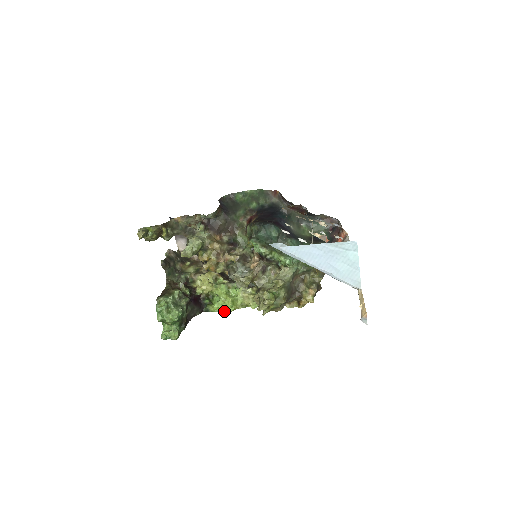
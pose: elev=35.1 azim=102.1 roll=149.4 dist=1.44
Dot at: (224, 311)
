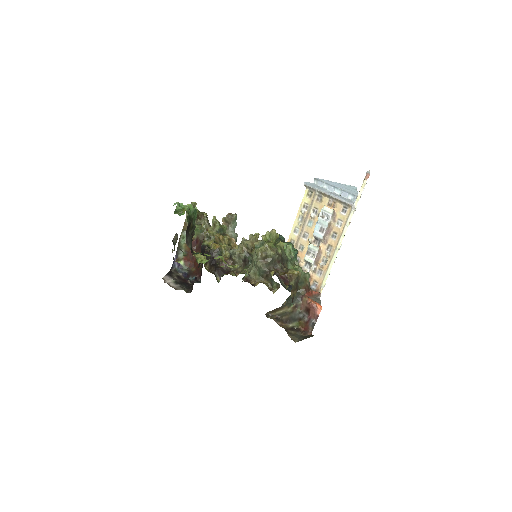
Dot at: occluded
